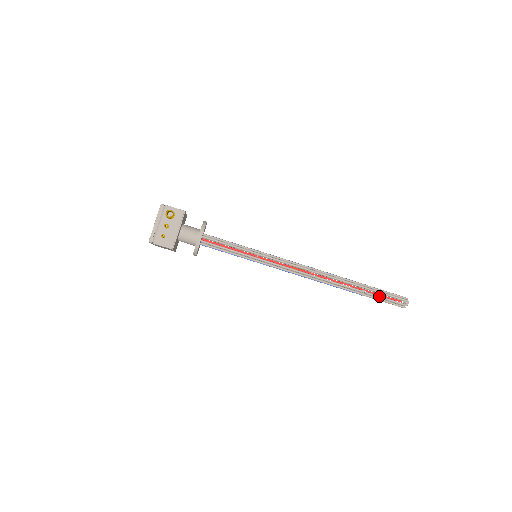
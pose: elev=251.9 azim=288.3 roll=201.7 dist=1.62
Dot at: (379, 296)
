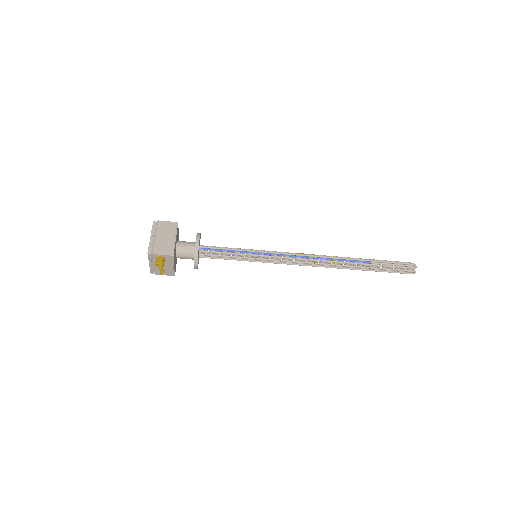
Dot at: occluded
